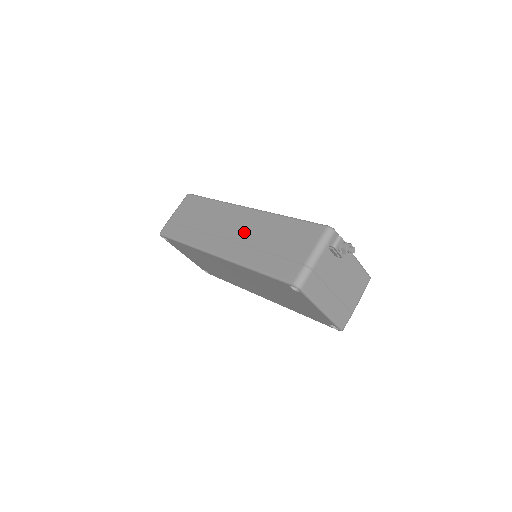
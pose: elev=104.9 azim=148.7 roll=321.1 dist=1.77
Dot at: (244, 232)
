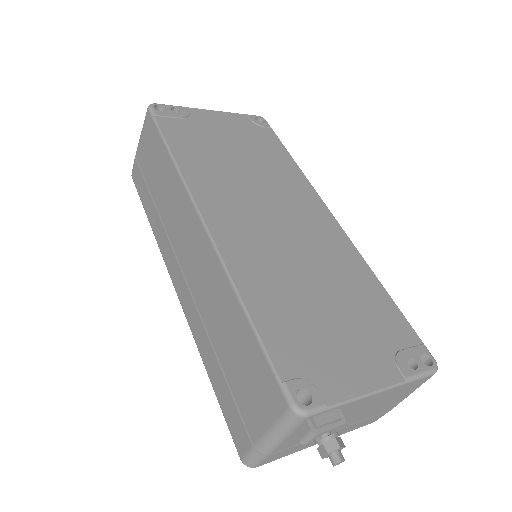
Dot at: (198, 282)
